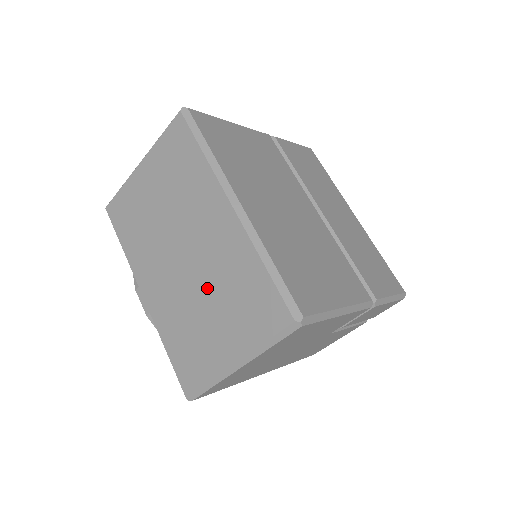
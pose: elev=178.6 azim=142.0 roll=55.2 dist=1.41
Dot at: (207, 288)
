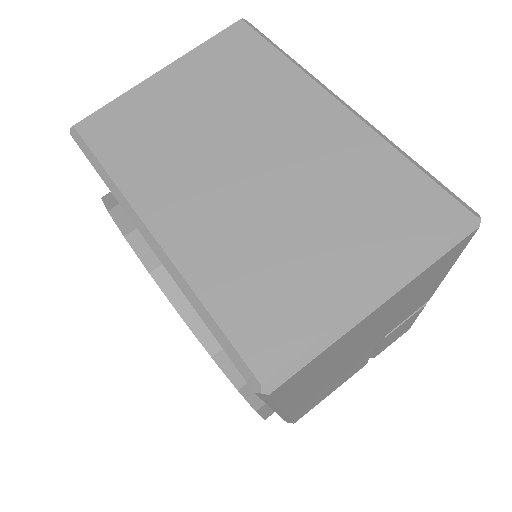
Dot at: (303, 201)
